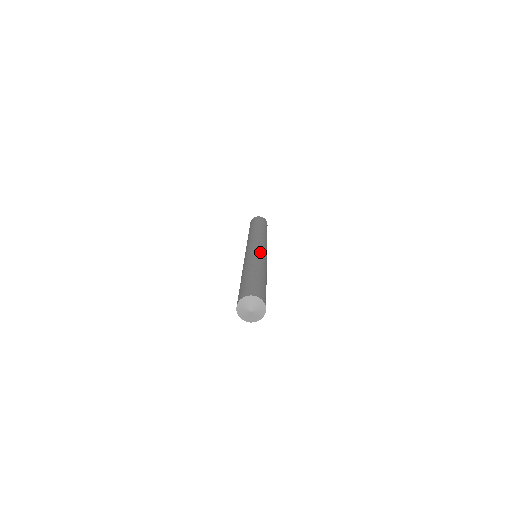
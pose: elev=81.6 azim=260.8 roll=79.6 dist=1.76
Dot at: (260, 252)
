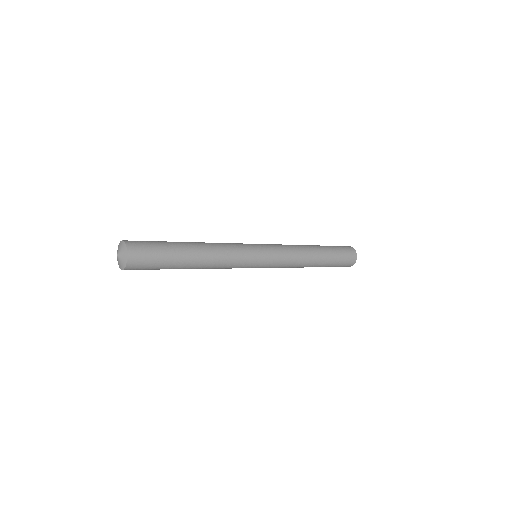
Dot at: (245, 248)
